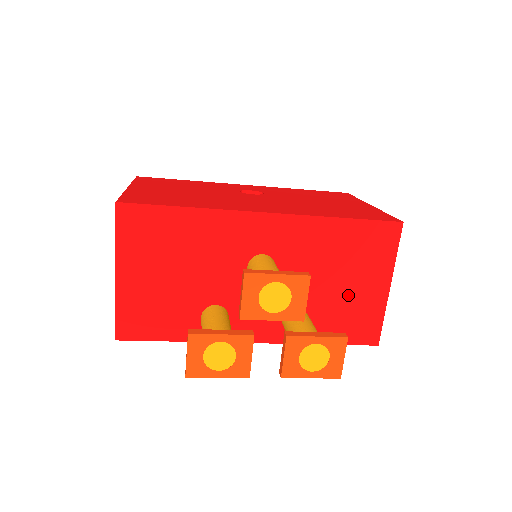
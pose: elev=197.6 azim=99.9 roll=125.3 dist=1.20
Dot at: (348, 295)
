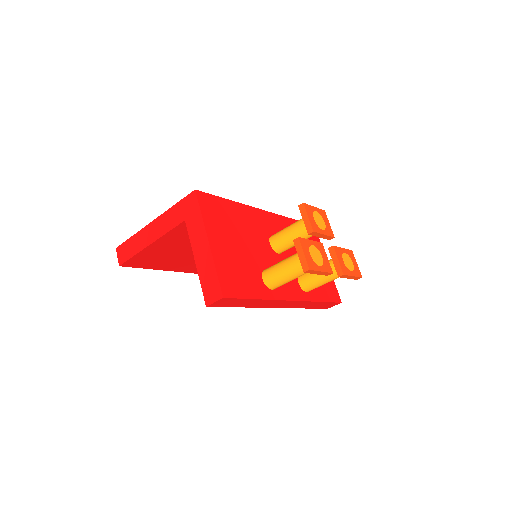
Dot at: occluded
